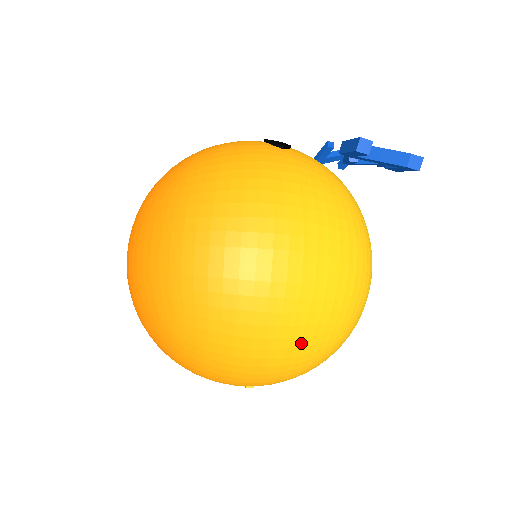
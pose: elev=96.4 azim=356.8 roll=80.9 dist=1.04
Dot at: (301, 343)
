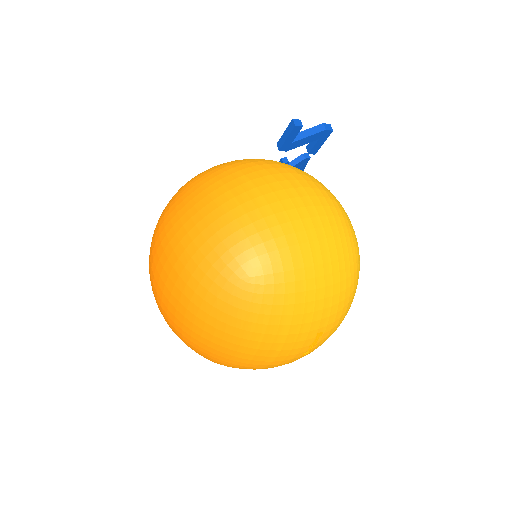
Dot at: (341, 243)
